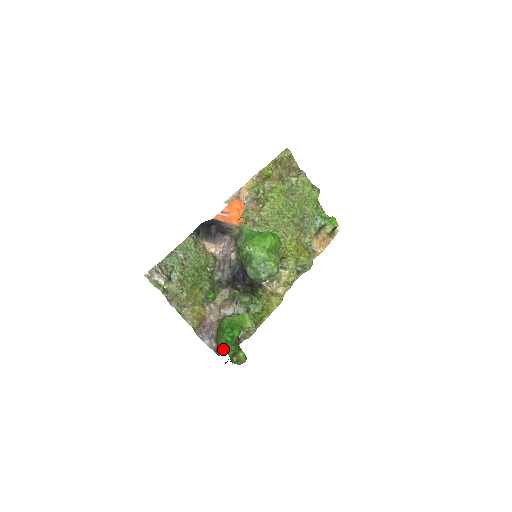
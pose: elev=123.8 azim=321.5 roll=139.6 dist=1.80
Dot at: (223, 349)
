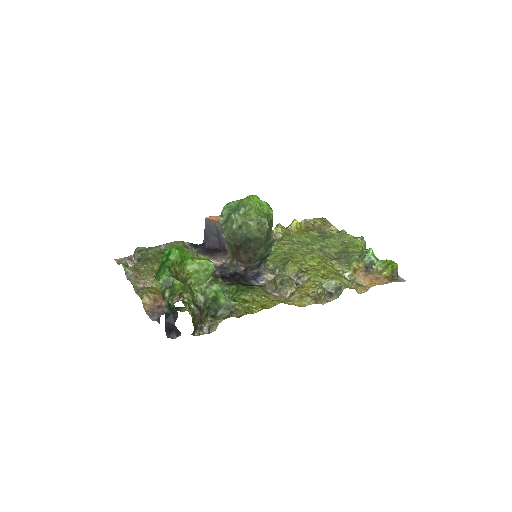
Dot at: (155, 278)
